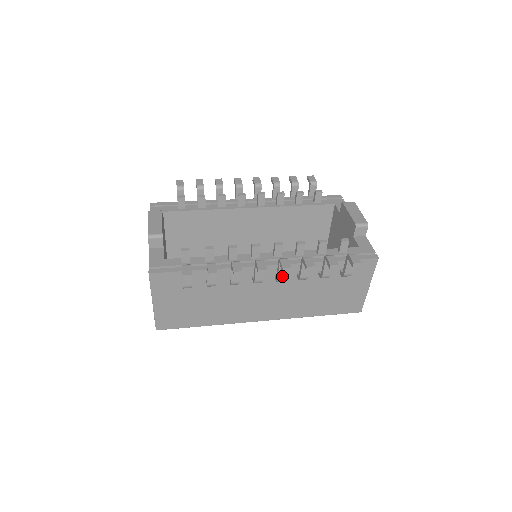
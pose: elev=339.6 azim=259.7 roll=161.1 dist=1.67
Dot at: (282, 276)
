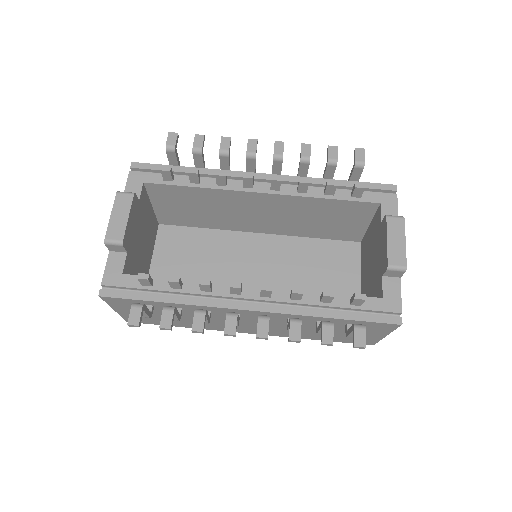
Dot at: occluded
